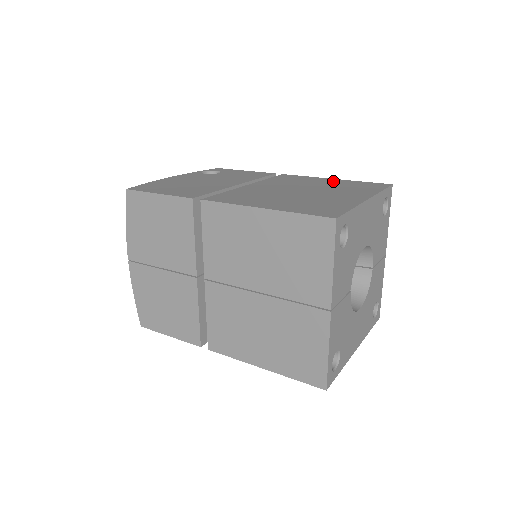
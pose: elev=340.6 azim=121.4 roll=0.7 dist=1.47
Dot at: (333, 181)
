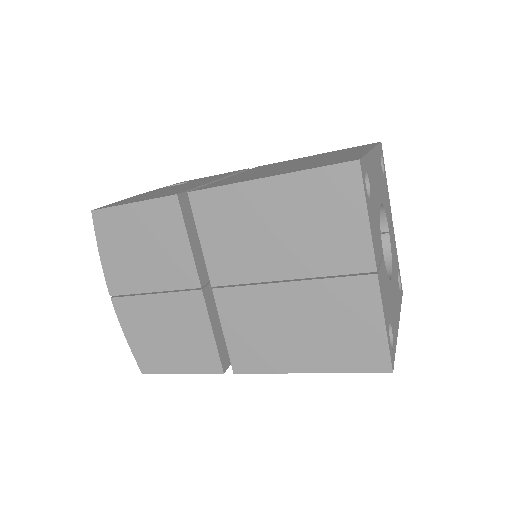
Dot at: (317, 155)
